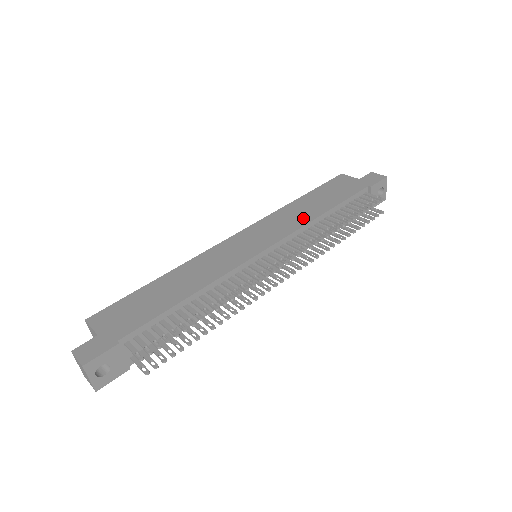
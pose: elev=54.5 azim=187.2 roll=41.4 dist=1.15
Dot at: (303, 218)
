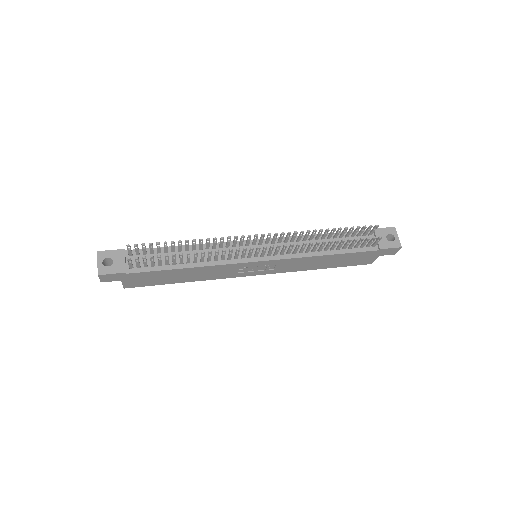
Dot at: occluded
